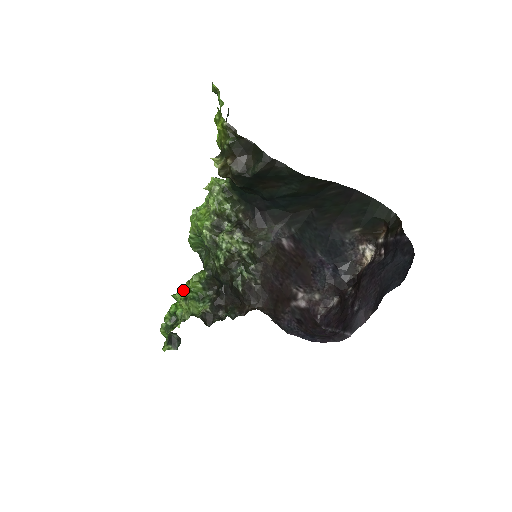
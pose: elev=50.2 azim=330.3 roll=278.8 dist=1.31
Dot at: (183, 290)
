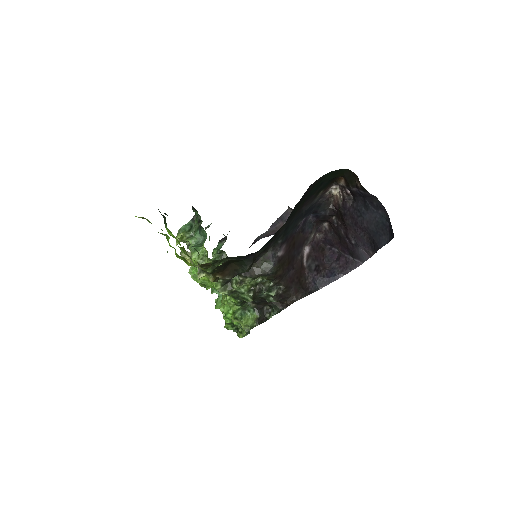
Dot at: occluded
